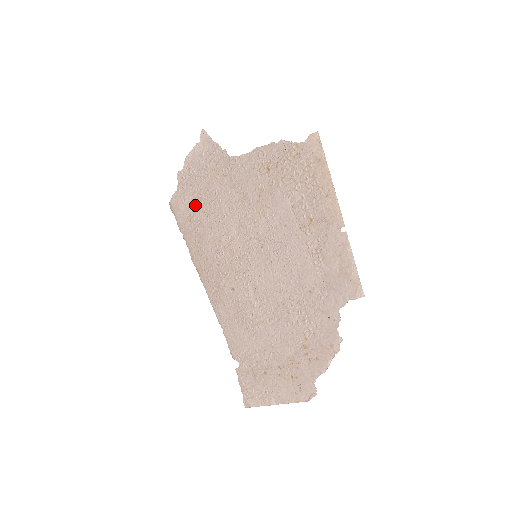
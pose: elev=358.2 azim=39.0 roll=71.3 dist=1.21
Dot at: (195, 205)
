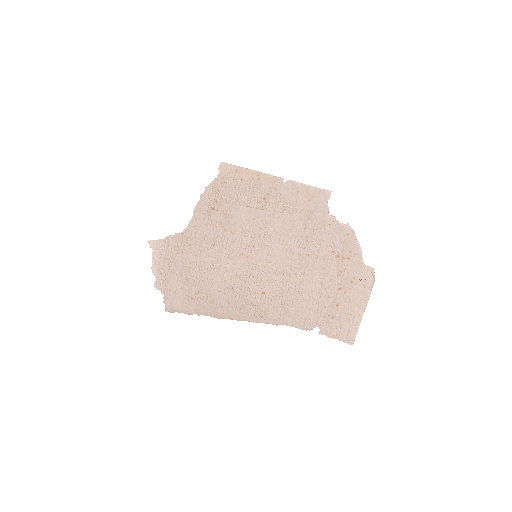
Dot at: (186, 286)
